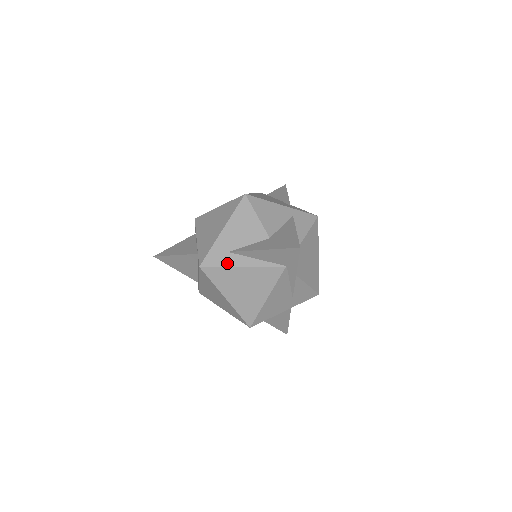
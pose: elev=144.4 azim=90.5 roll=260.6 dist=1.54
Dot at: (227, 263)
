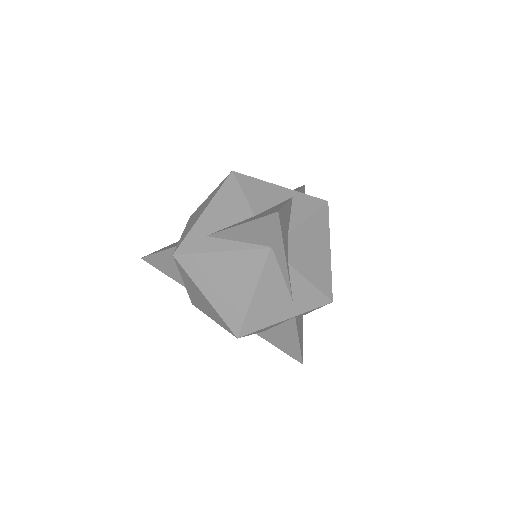
Dot at: (203, 248)
